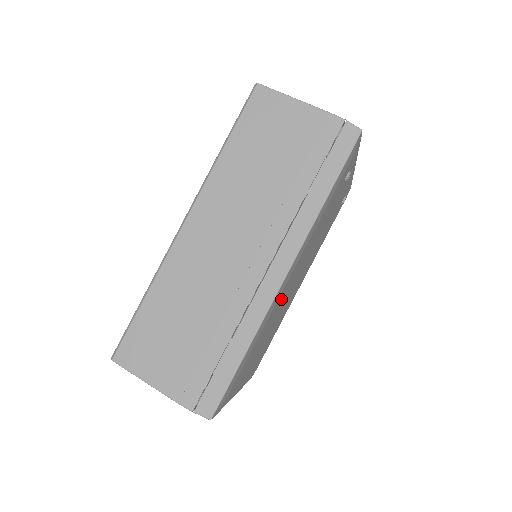
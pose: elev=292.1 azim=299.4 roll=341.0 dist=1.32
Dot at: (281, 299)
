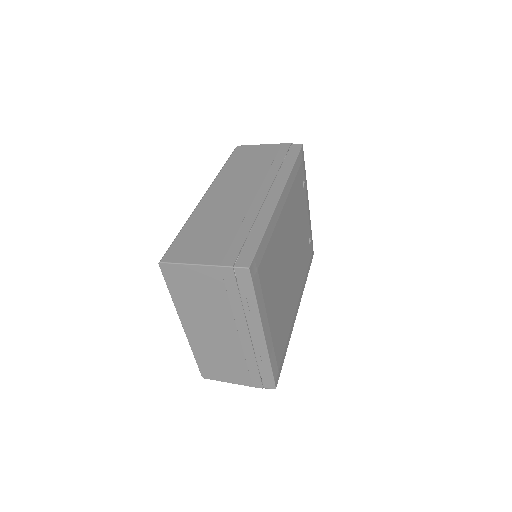
Dot at: (282, 235)
